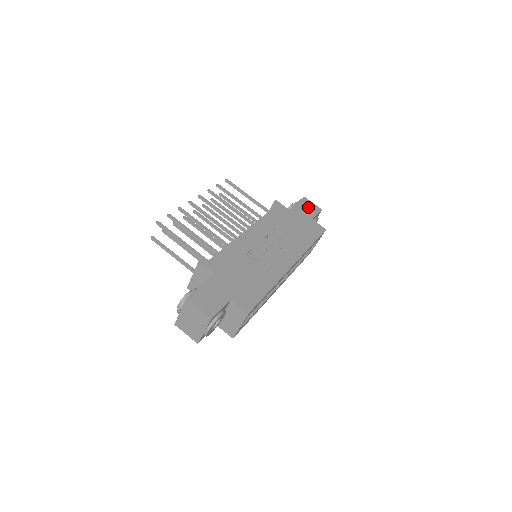
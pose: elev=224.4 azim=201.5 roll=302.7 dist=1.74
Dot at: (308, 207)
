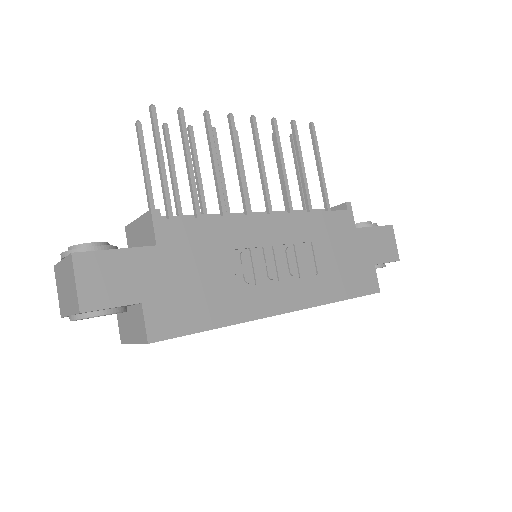
Dot at: (384, 243)
